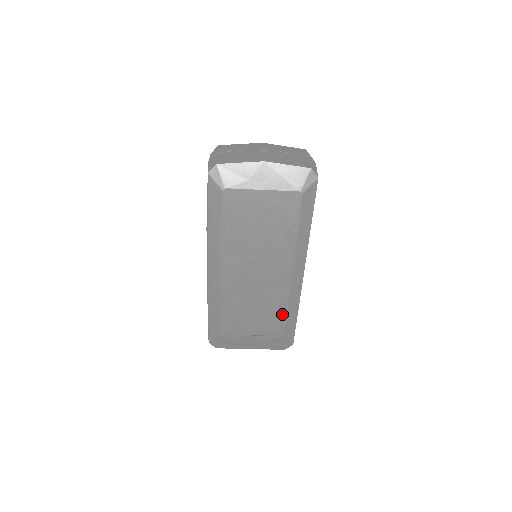
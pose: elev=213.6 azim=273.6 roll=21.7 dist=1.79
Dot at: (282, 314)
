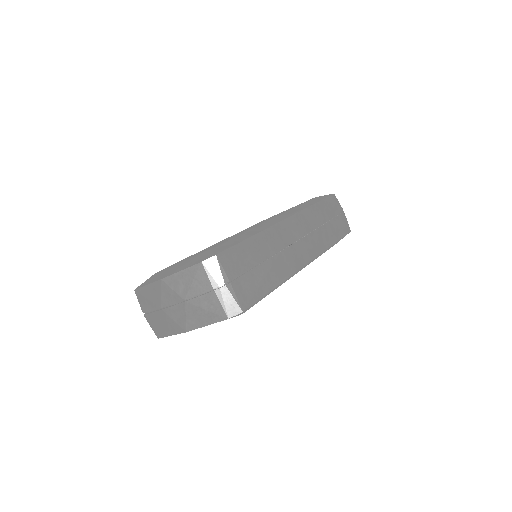
Dot at: occluded
